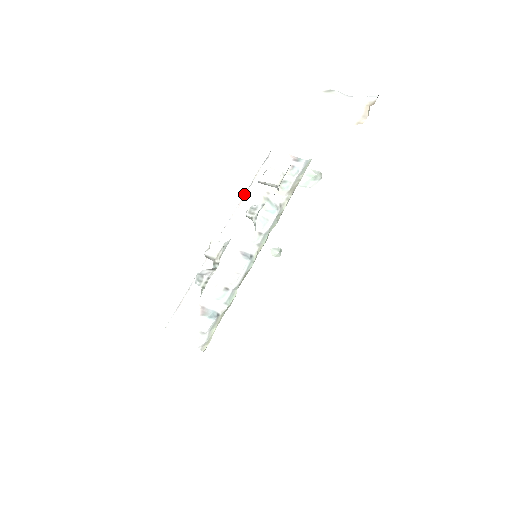
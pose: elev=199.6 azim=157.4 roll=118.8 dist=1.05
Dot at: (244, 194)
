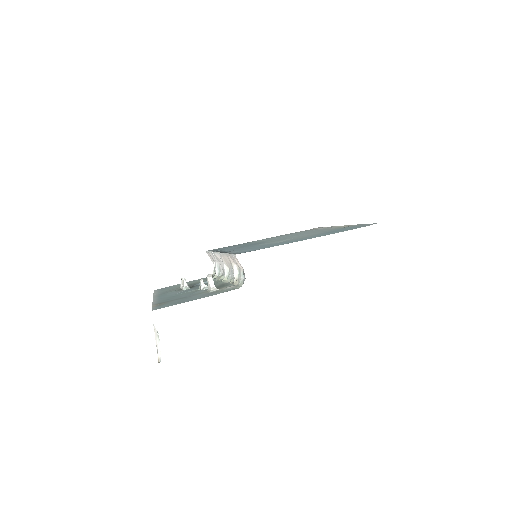
Dot at: (225, 253)
